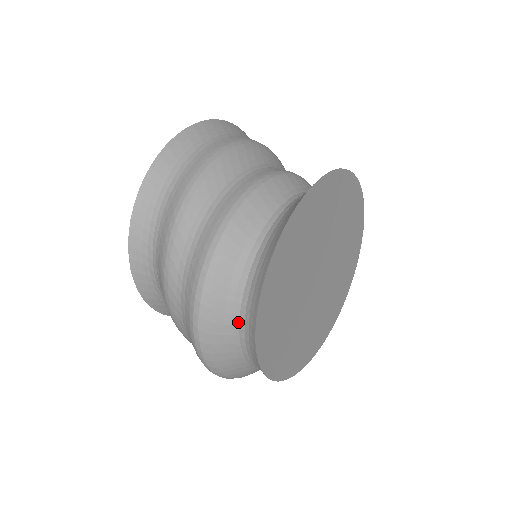
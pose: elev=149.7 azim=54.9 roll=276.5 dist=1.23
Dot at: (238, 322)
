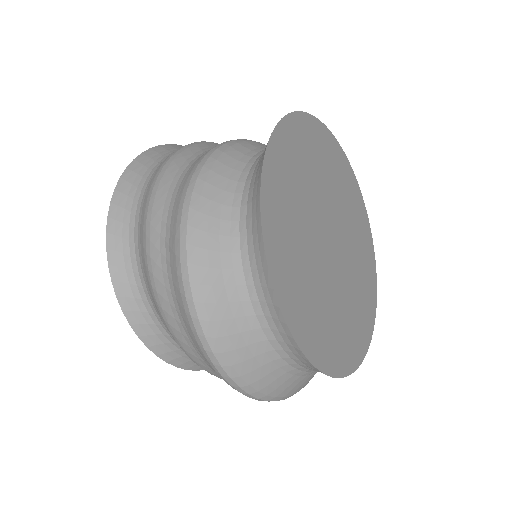
Dot at: (238, 230)
